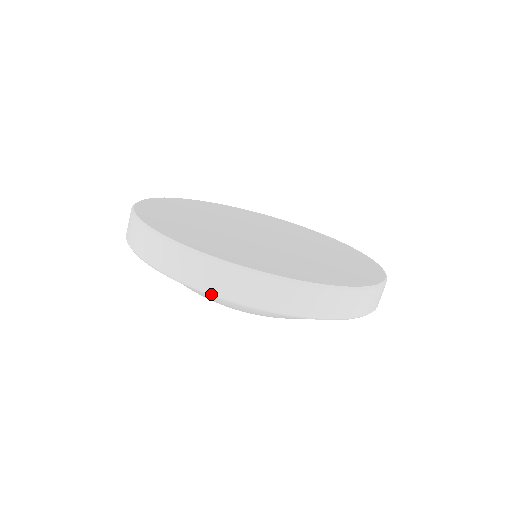
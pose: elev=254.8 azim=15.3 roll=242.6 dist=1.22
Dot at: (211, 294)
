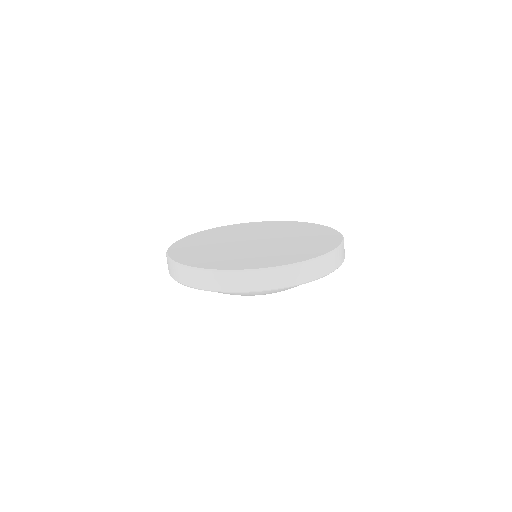
Dot at: (295, 285)
